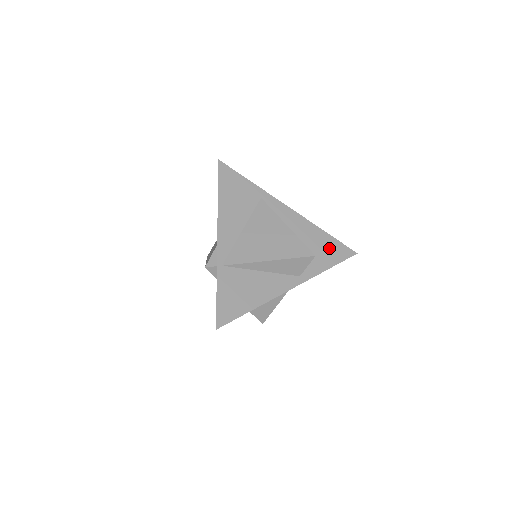
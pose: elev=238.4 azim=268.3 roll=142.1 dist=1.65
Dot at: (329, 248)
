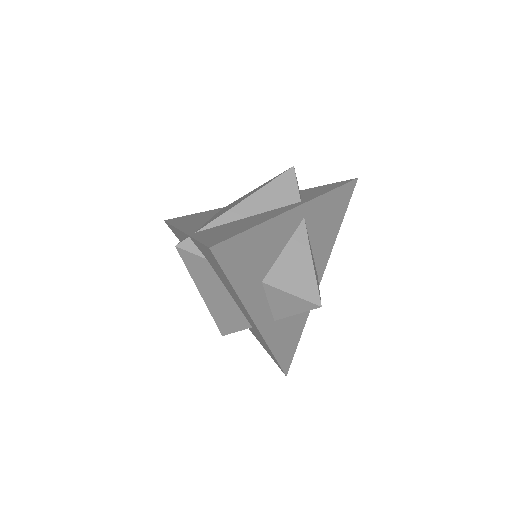
Dot at: (321, 188)
